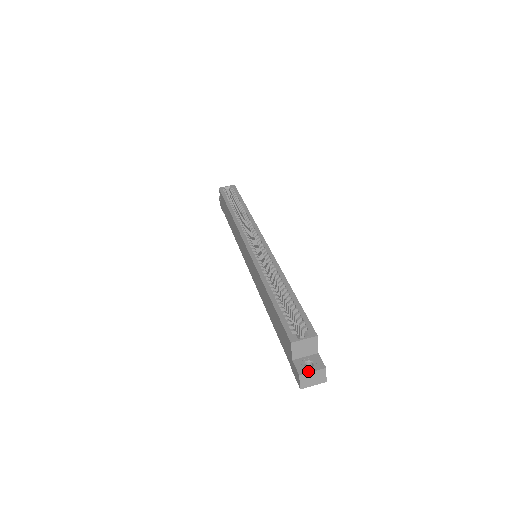
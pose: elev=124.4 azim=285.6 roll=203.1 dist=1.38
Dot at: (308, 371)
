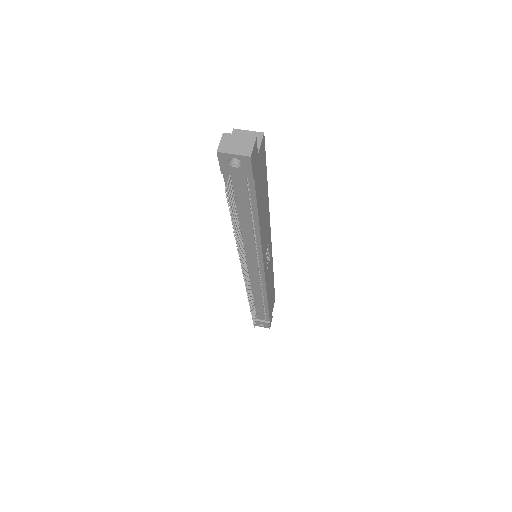
Dot at: (235, 135)
